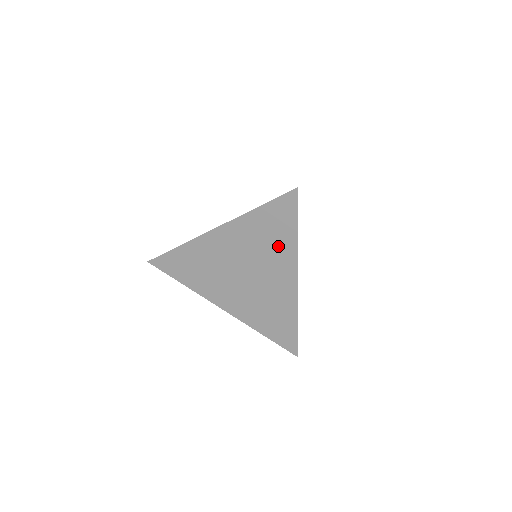
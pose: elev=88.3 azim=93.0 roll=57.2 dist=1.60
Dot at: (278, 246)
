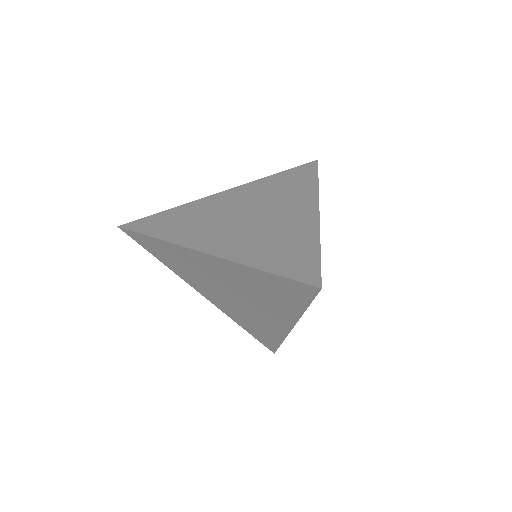
Dot at: (278, 303)
